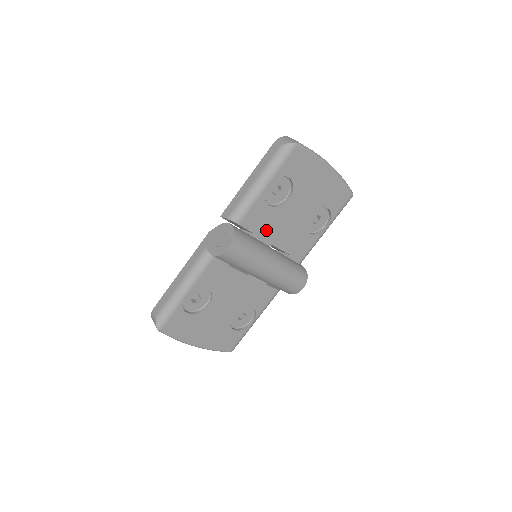
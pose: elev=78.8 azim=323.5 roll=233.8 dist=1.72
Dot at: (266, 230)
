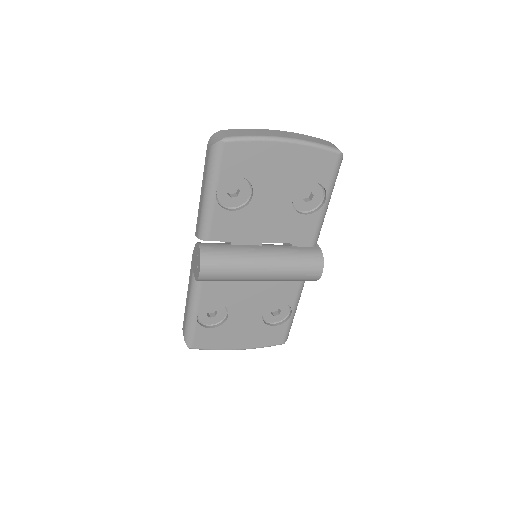
Dot at: (246, 233)
